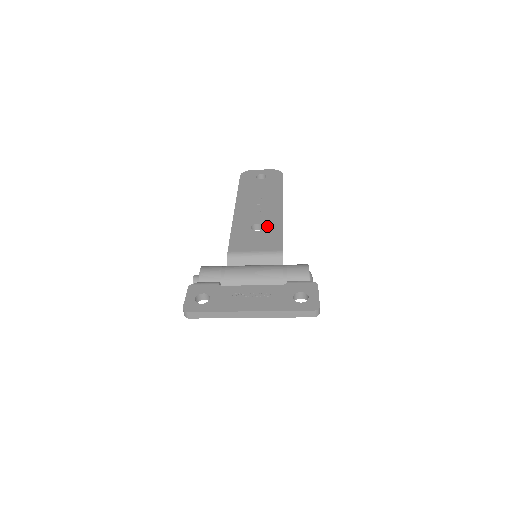
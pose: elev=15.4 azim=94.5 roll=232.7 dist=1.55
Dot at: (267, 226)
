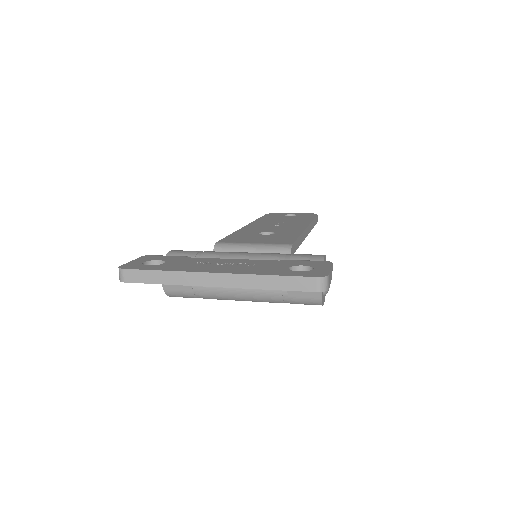
Dot at: (280, 233)
